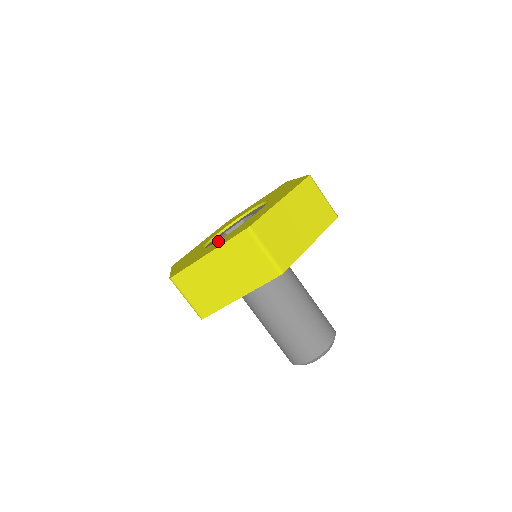
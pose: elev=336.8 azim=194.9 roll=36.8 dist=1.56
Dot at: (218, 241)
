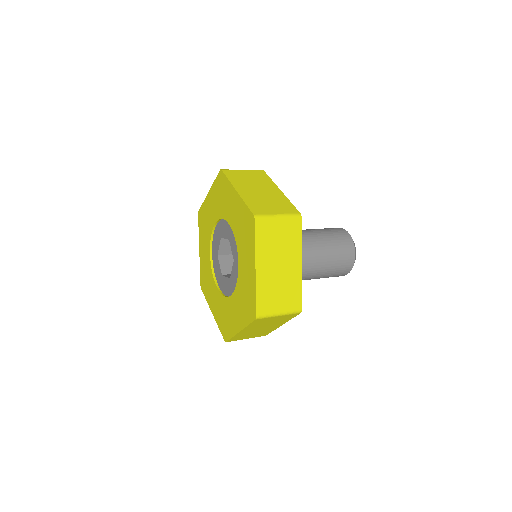
Dot at: (232, 301)
